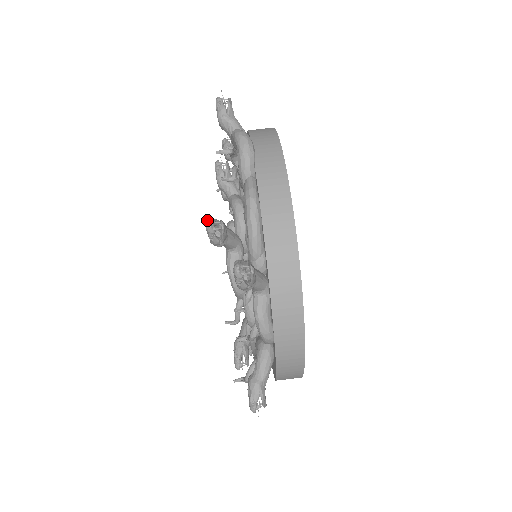
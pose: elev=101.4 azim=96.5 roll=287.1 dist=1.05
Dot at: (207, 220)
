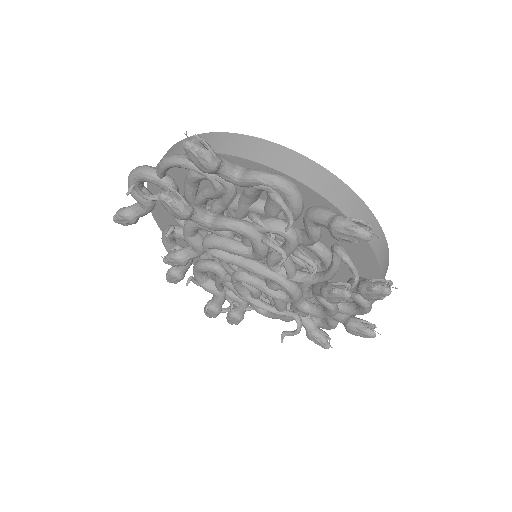
Dot at: occluded
